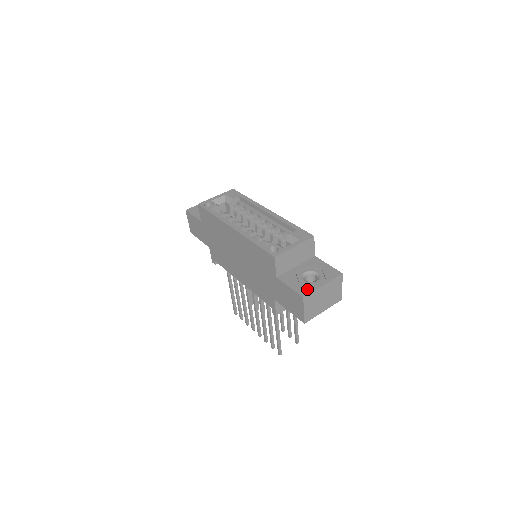
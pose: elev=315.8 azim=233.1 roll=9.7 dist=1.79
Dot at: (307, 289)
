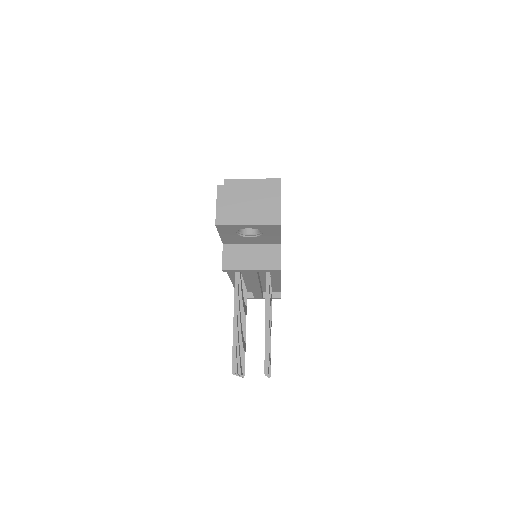
Dot at: occluded
